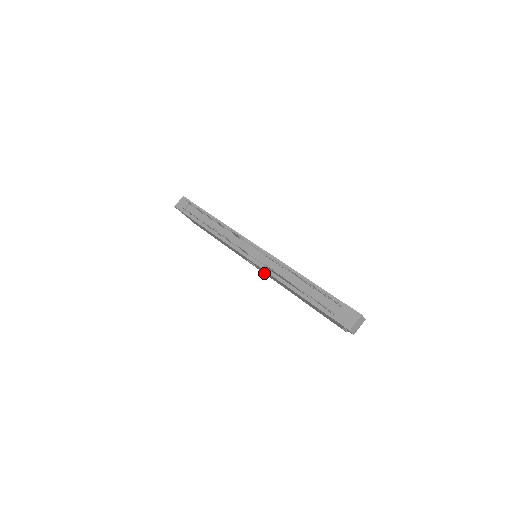
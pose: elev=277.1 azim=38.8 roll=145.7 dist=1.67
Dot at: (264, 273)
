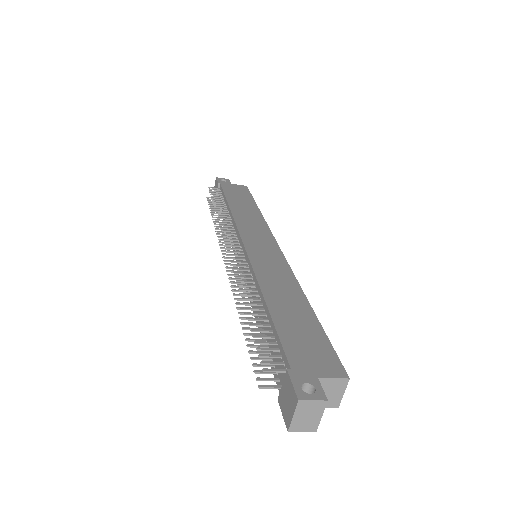
Dot at: occluded
